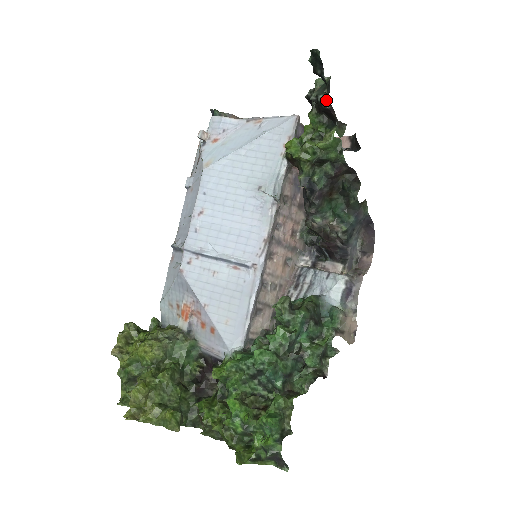
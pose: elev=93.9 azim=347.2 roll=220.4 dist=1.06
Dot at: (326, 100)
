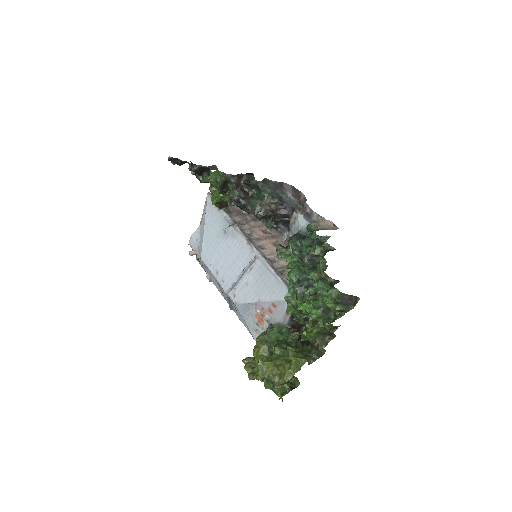
Dot at: (195, 167)
